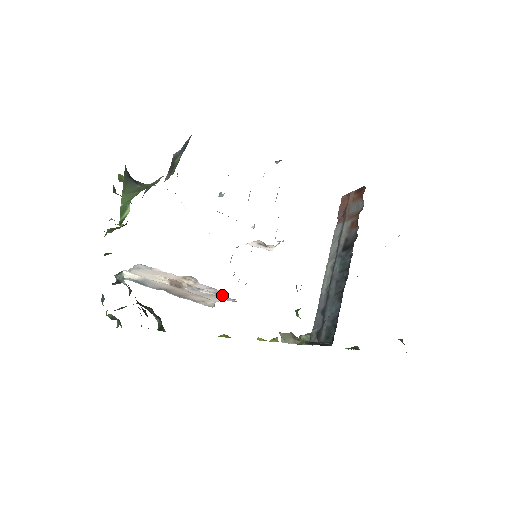
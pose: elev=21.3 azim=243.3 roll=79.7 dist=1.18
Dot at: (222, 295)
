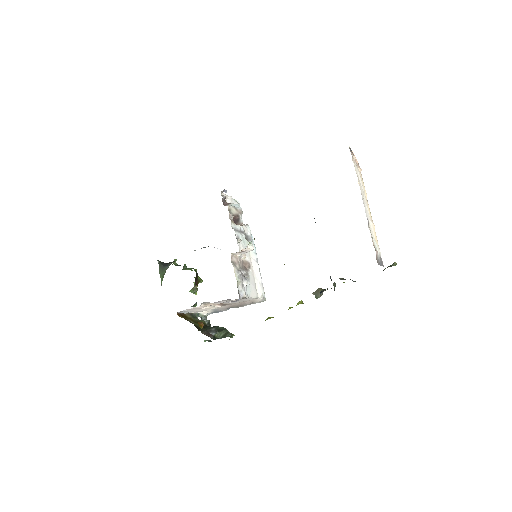
Dot at: (235, 299)
